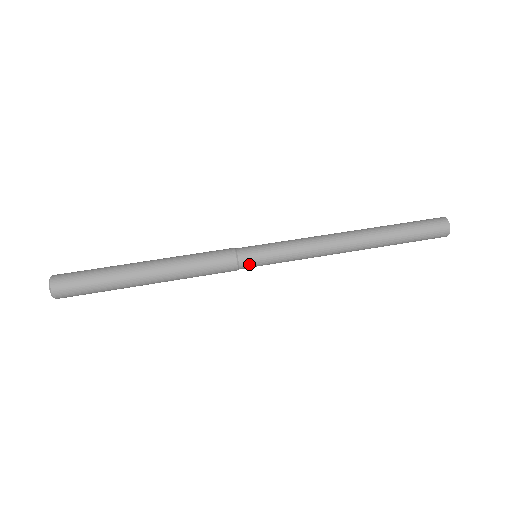
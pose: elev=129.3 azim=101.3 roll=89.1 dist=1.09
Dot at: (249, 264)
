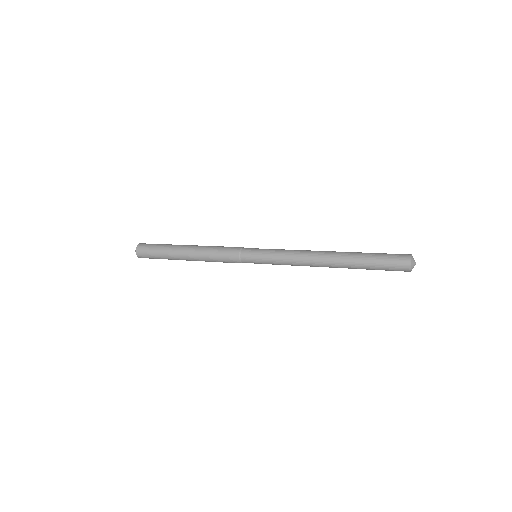
Dot at: (249, 250)
